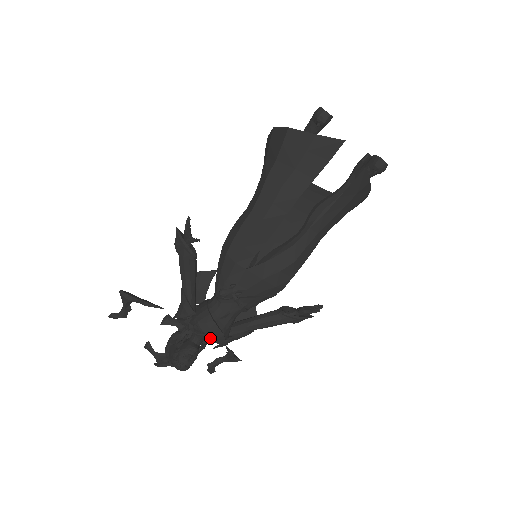
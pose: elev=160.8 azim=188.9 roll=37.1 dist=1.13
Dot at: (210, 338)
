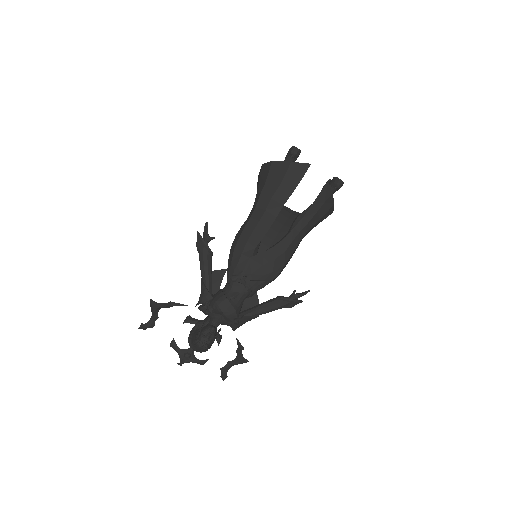
Dot at: (225, 314)
